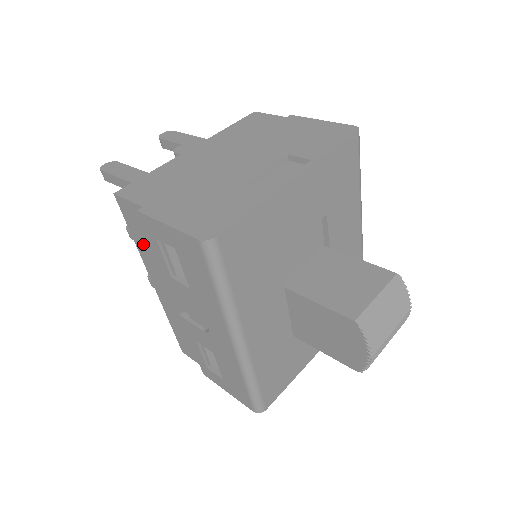
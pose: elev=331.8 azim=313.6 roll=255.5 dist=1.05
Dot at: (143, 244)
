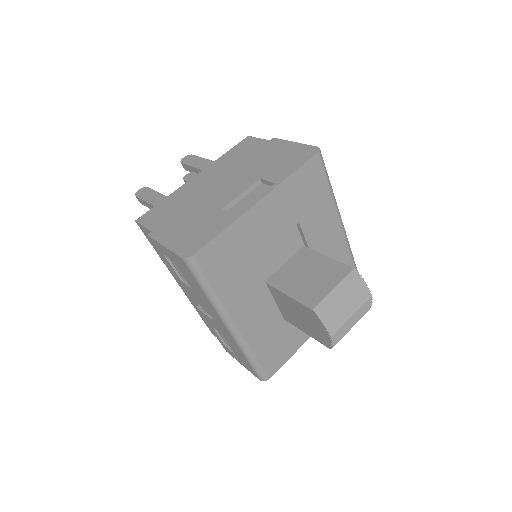
Dot at: occluded
